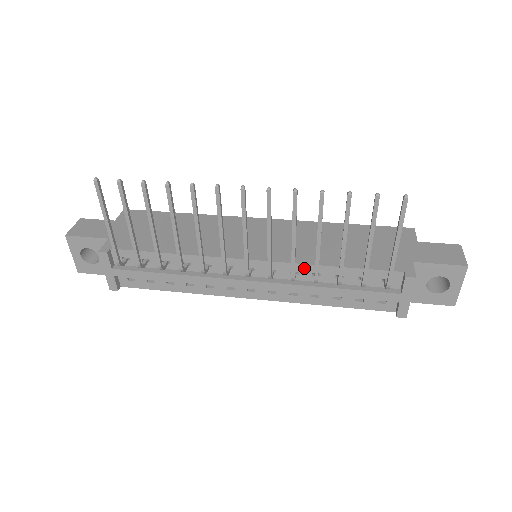
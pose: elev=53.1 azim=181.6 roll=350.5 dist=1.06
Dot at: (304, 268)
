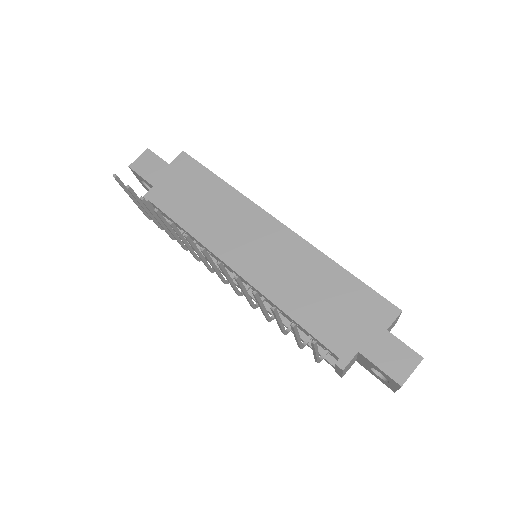
Dot at: (270, 301)
